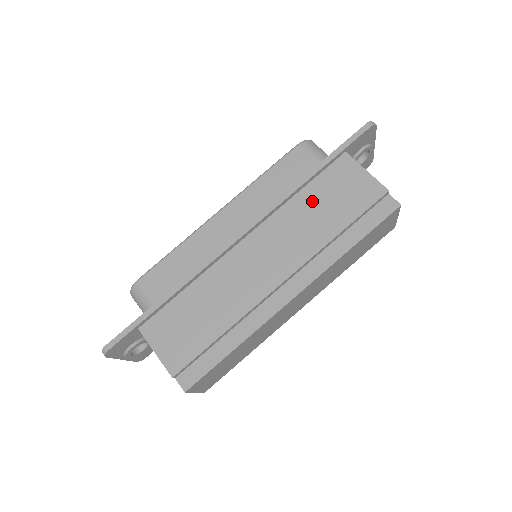
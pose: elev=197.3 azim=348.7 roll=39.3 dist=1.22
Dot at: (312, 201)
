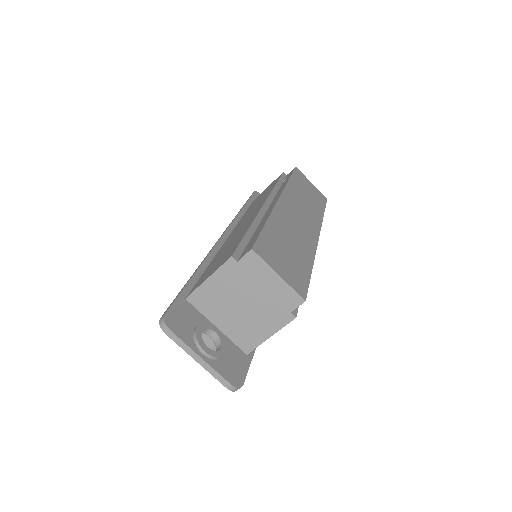
Dot at: occluded
